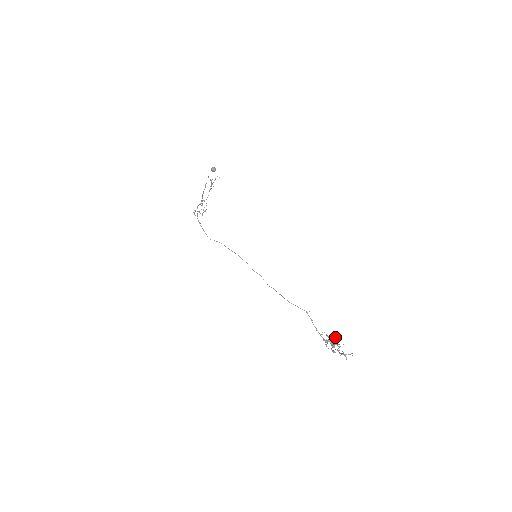
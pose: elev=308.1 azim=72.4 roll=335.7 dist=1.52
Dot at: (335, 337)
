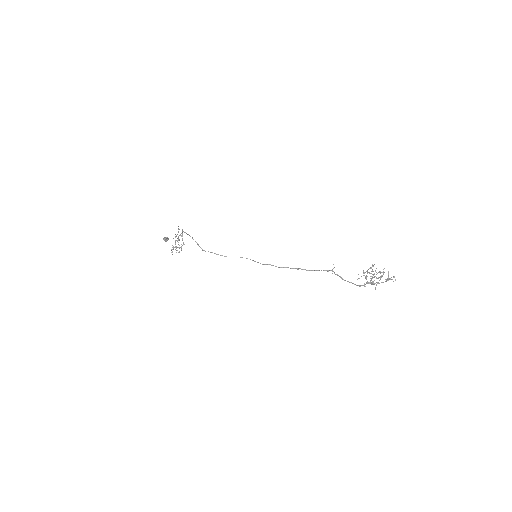
Dot at: occluded
